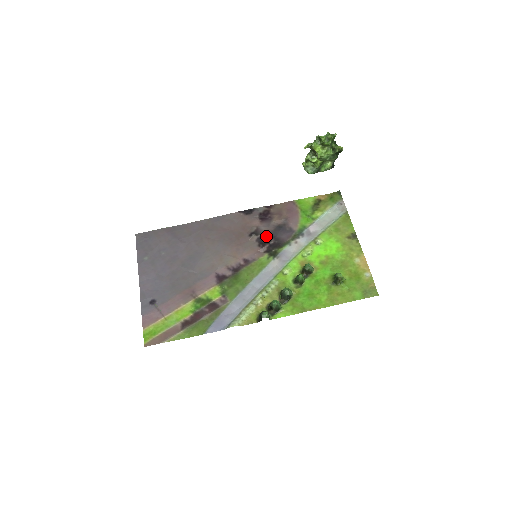
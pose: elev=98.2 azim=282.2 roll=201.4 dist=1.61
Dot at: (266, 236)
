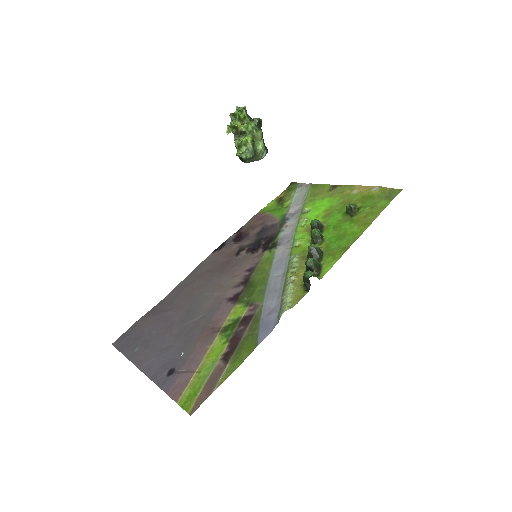
Dot at: (253, 245)
